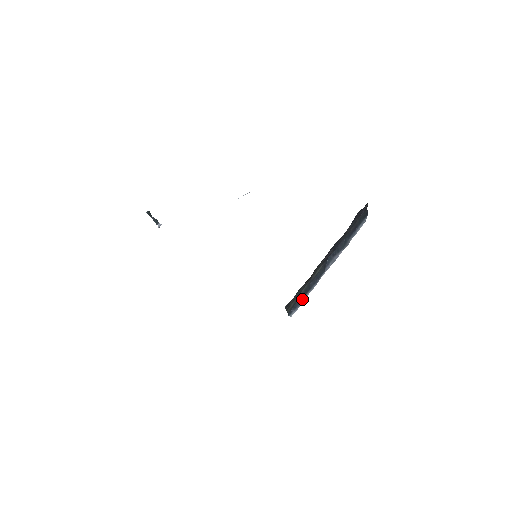
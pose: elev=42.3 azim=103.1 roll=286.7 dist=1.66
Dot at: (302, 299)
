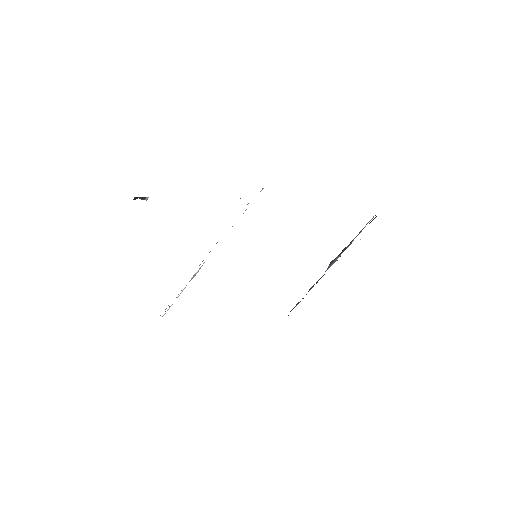
Dot at: occluded
